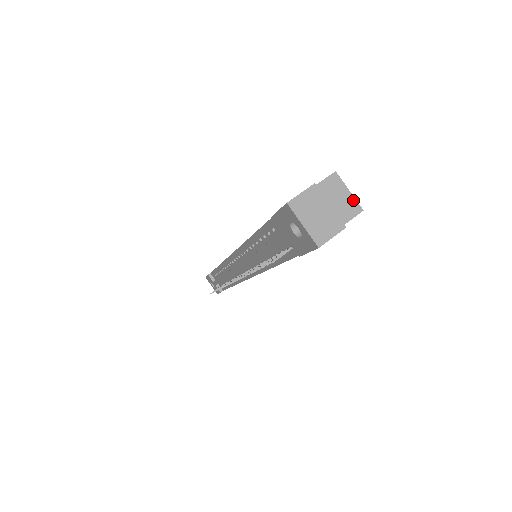
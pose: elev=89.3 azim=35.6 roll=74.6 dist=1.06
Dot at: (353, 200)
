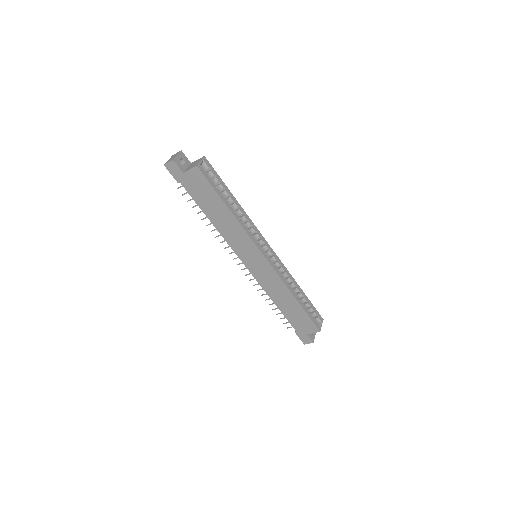
Dot at: (198, 163)
